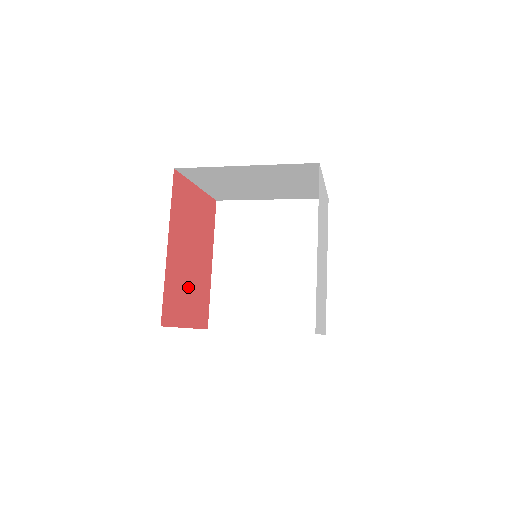
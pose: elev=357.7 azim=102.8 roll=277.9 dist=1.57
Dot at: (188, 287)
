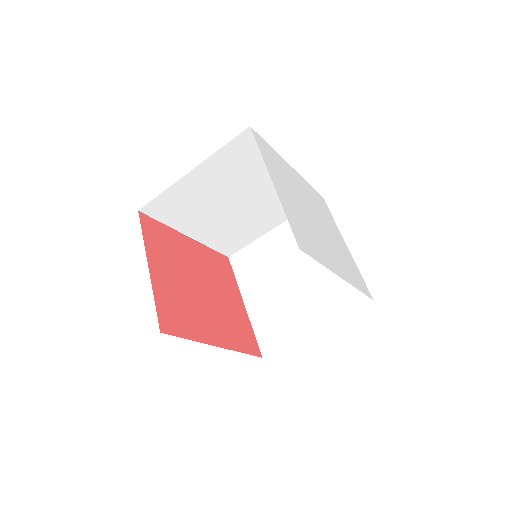
Dot at: (179, 274)
